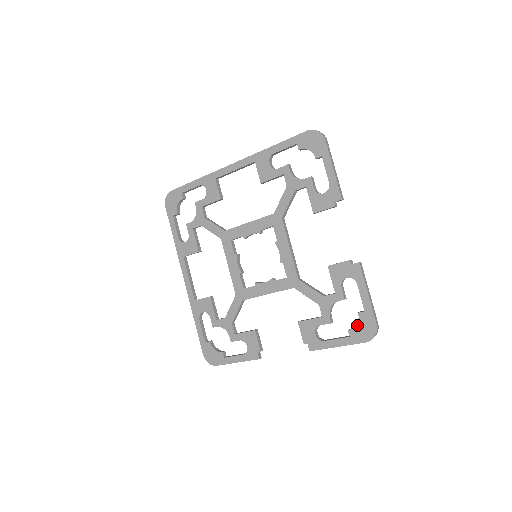
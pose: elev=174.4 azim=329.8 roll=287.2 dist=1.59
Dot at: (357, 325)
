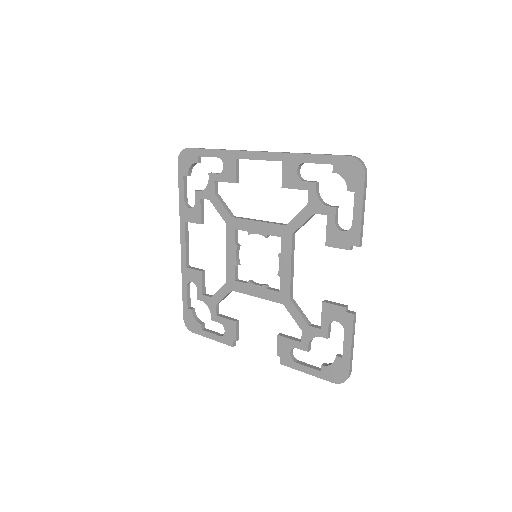
Dot at: (331, 365)
